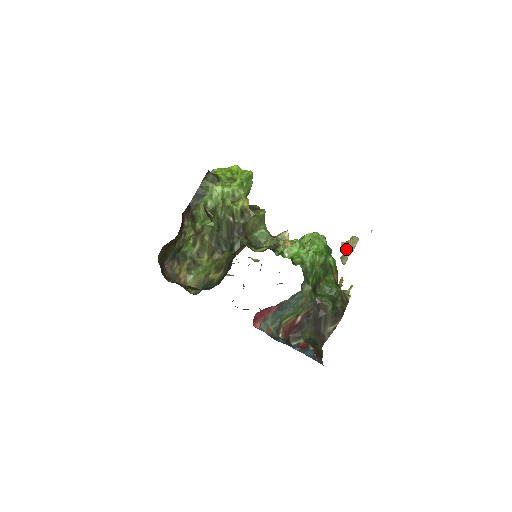
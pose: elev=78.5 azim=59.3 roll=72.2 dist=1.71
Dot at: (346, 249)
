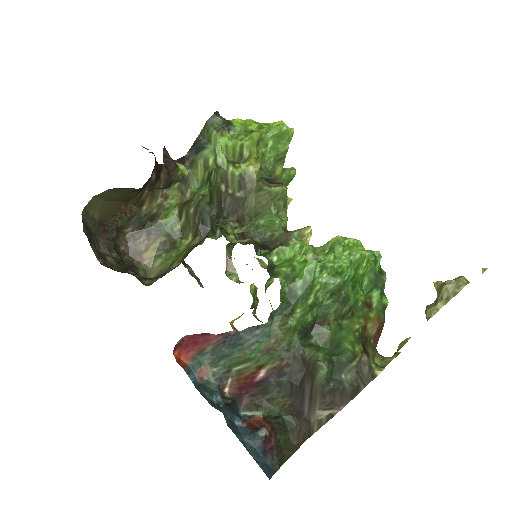
Dot at: (439, 294)
